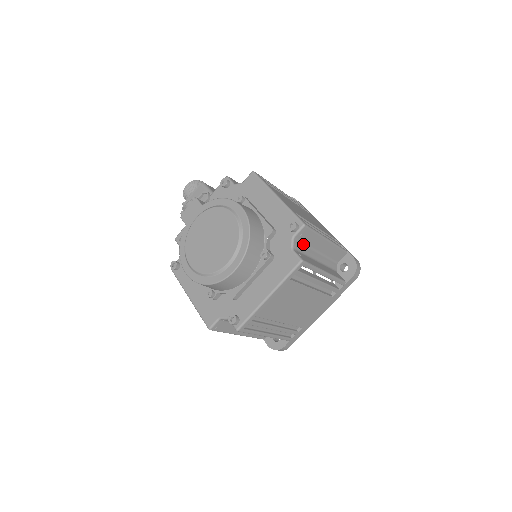
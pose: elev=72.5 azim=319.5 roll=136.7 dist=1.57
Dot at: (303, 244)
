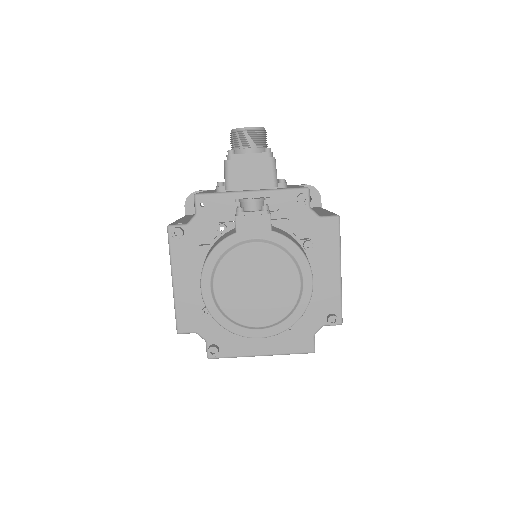
Dot at: occluded
